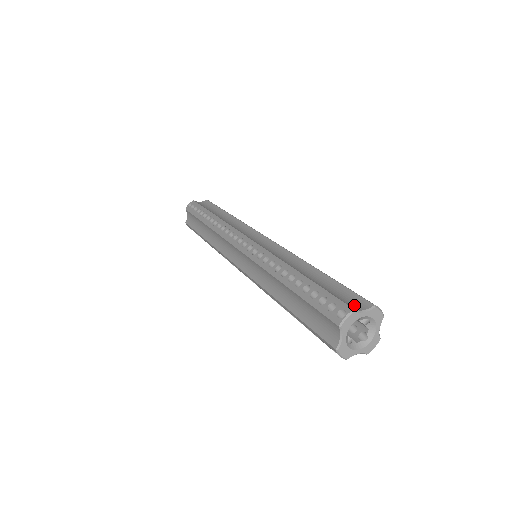
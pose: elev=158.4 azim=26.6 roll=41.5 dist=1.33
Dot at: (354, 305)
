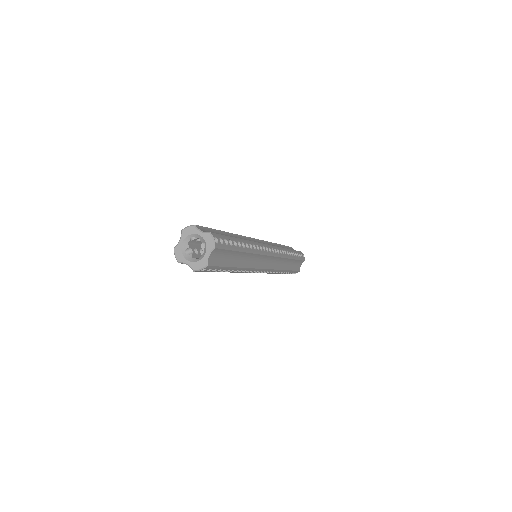
Dot at: (204, 231)
